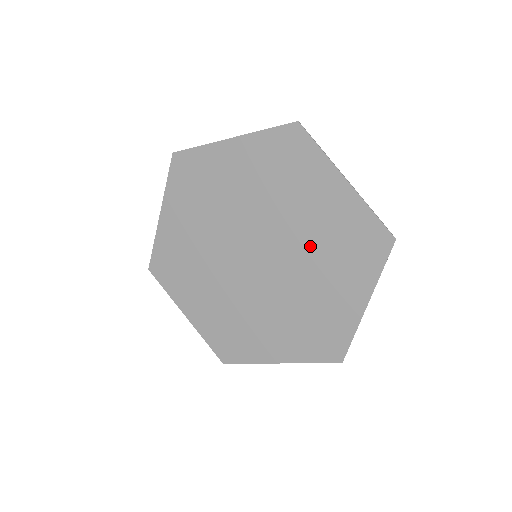
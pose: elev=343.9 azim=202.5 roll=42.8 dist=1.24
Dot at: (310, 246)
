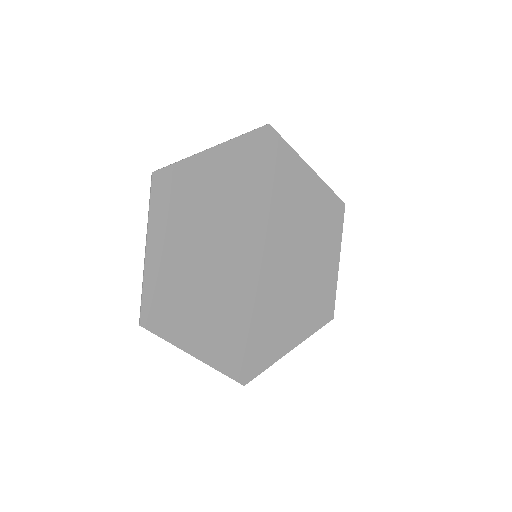
Dot at: (293, 282)
